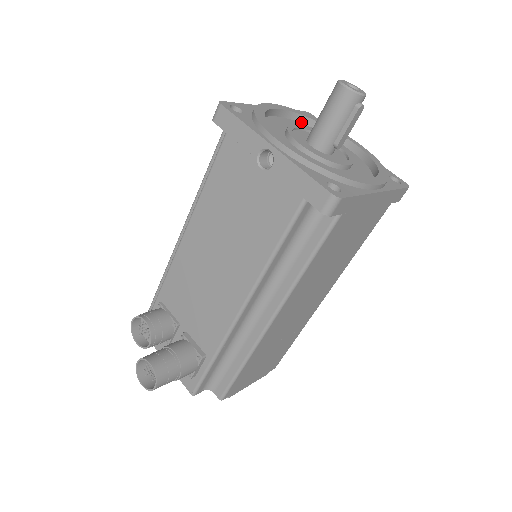
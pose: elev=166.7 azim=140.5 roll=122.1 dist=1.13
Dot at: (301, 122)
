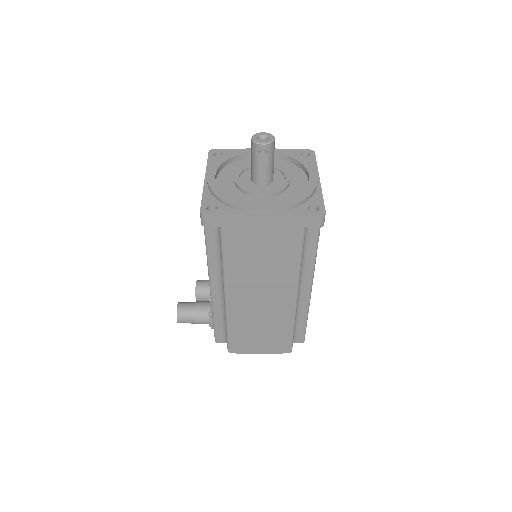
Dot at: (286, 160)
